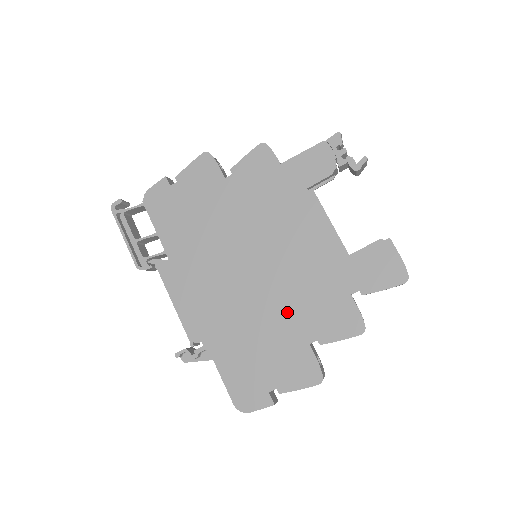
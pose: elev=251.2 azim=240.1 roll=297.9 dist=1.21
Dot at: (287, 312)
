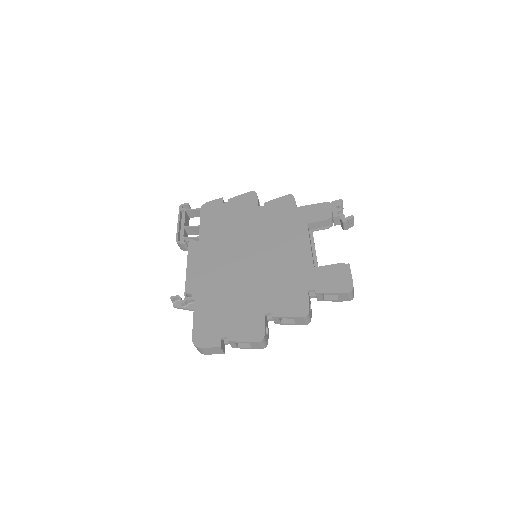
Dot at: (259, 290)
